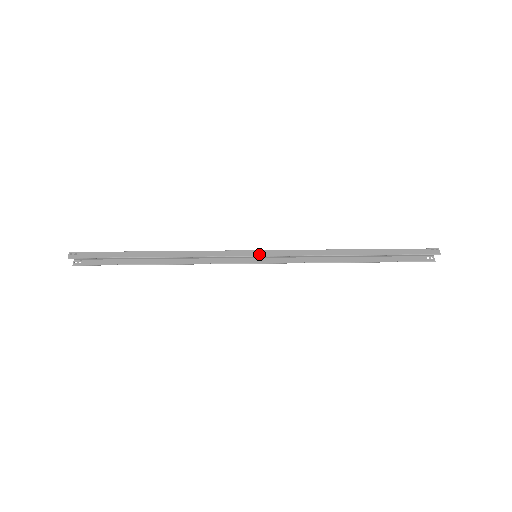
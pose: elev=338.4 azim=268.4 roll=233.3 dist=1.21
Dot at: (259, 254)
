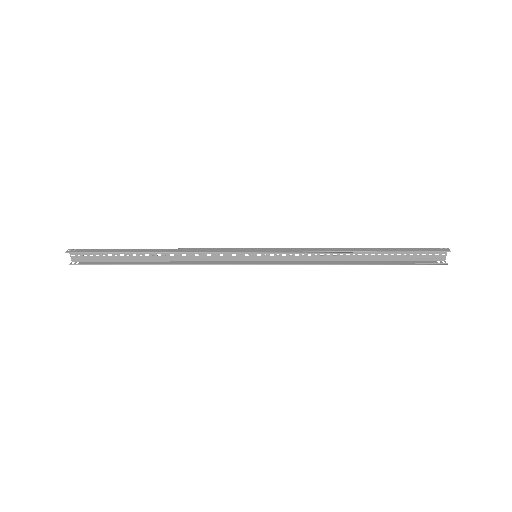
Dot at: (259, 250)
